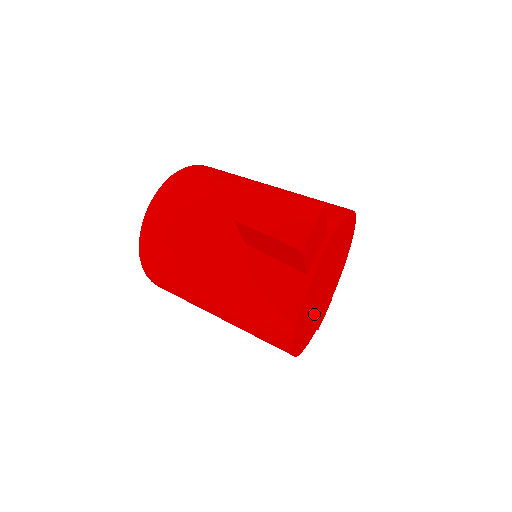
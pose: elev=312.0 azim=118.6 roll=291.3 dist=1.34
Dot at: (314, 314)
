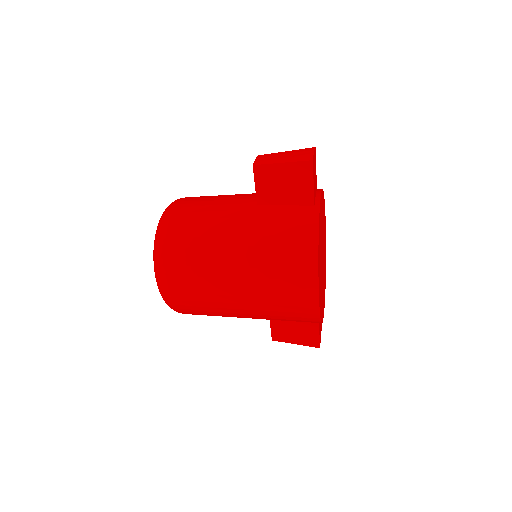
Dot at: (321, 279)
